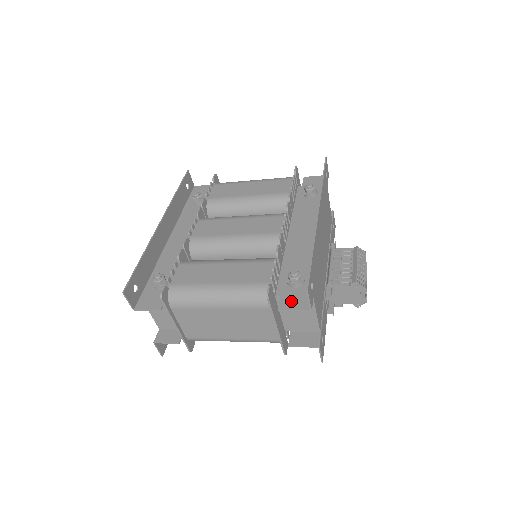
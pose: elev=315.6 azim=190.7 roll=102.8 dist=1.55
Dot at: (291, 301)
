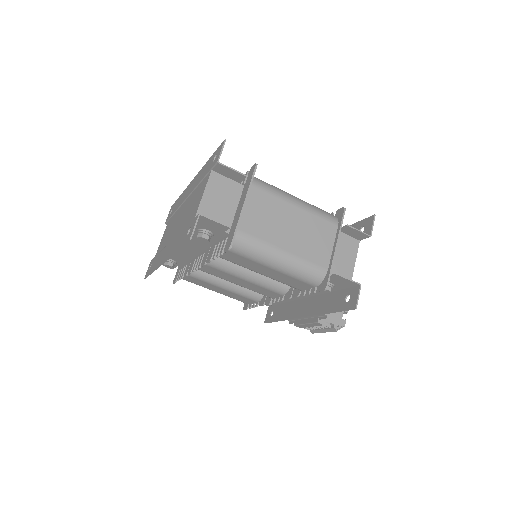
Dot at: (350, 231)
